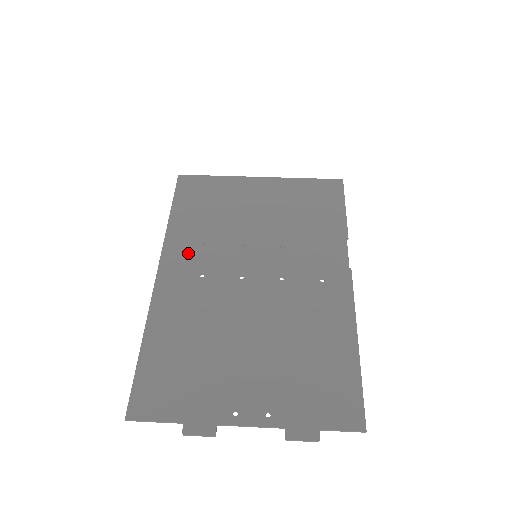
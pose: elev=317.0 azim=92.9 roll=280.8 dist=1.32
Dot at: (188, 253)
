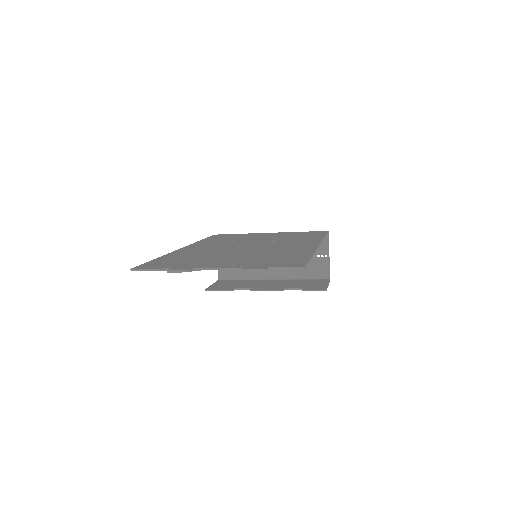
Dot at: (207, 244)
